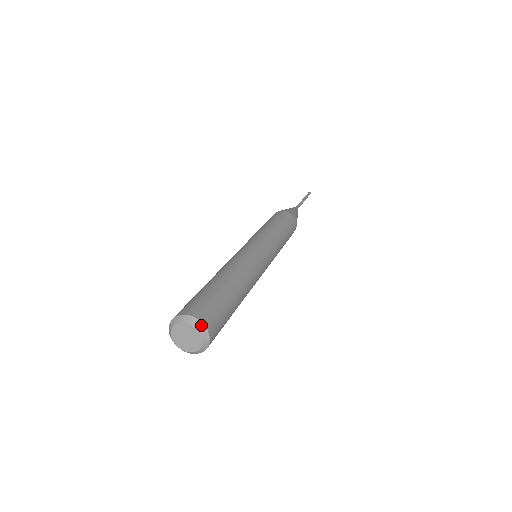
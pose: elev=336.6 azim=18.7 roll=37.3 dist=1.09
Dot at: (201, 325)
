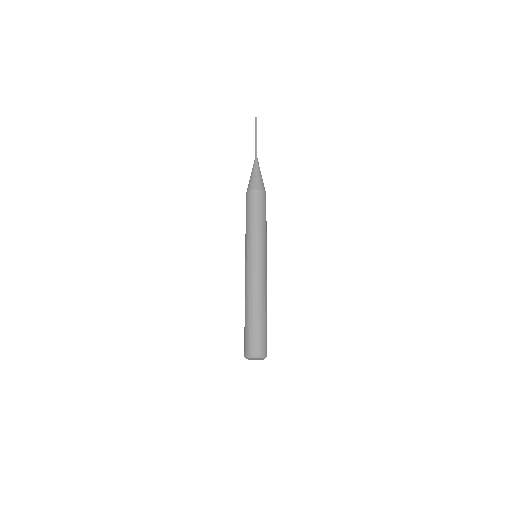
Dot at: (259, 356)
